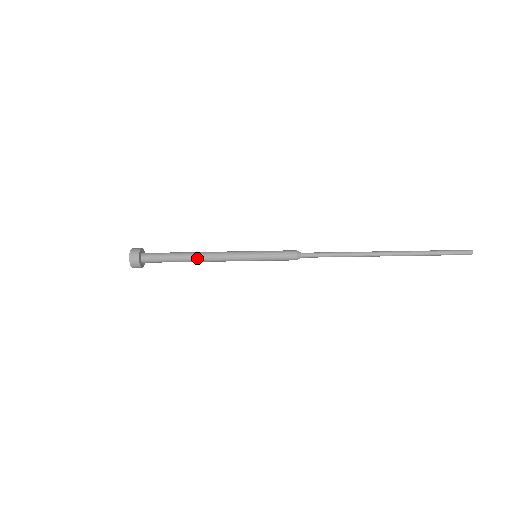
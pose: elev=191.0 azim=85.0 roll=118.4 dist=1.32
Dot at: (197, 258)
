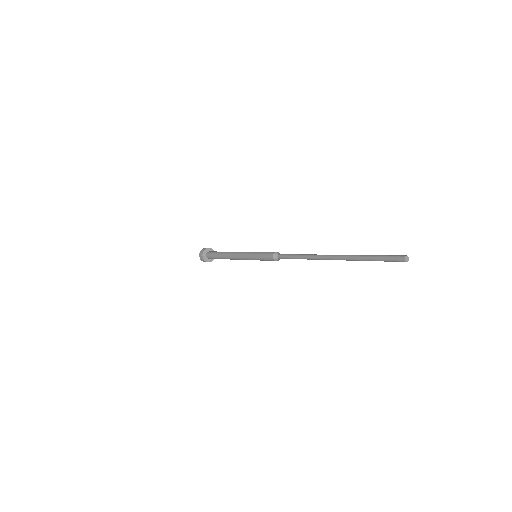
Dot at: (227, 254)
